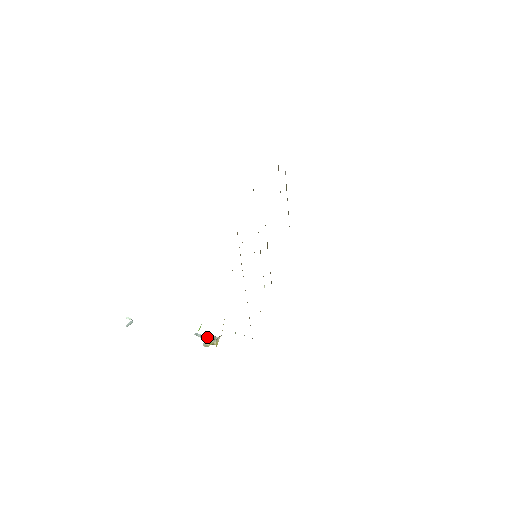
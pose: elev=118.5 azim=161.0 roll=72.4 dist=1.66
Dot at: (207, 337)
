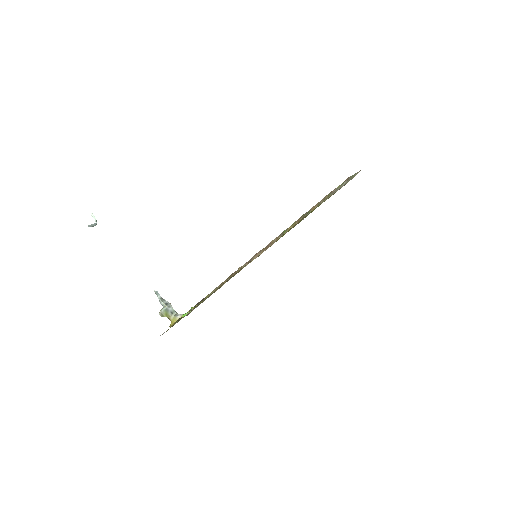
Dot at: (167, 305)
